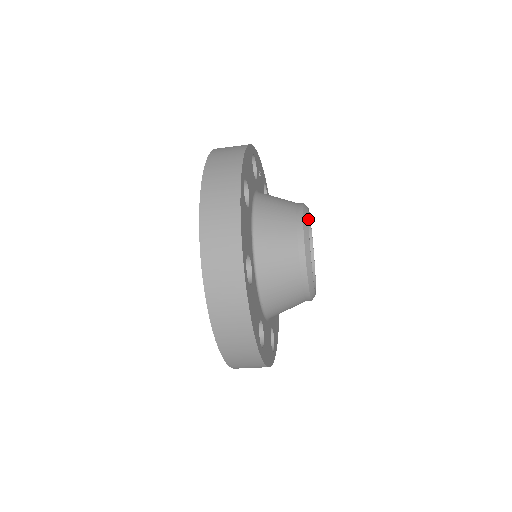
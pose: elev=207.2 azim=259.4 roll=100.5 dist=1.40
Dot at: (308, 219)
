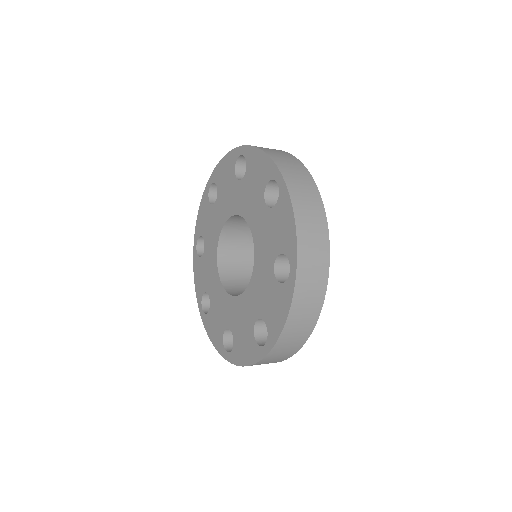
Dot at: occluded
